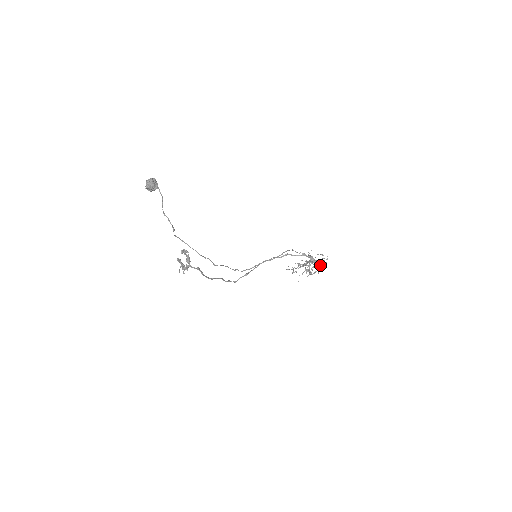
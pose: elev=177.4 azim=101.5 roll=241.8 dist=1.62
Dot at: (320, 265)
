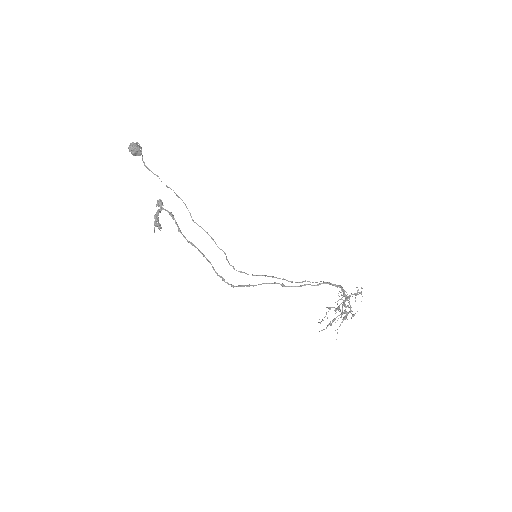
Dot at: occluded
